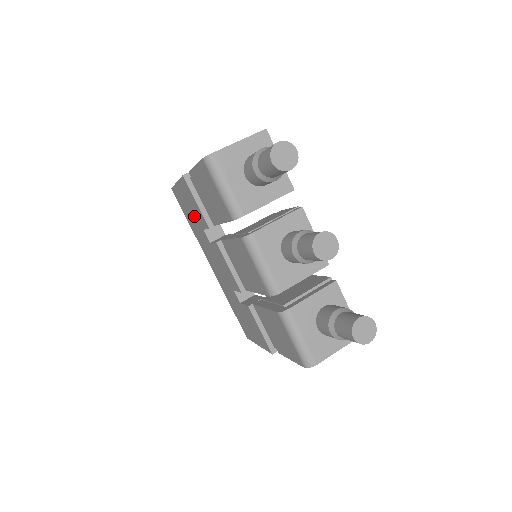
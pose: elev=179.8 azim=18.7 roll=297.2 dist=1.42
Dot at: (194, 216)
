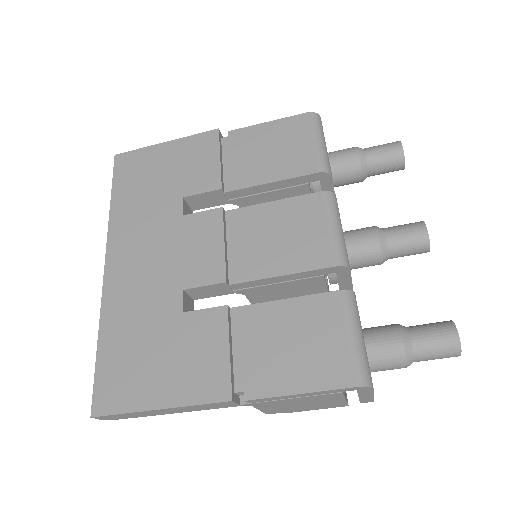
Dot at: (169, 181)
